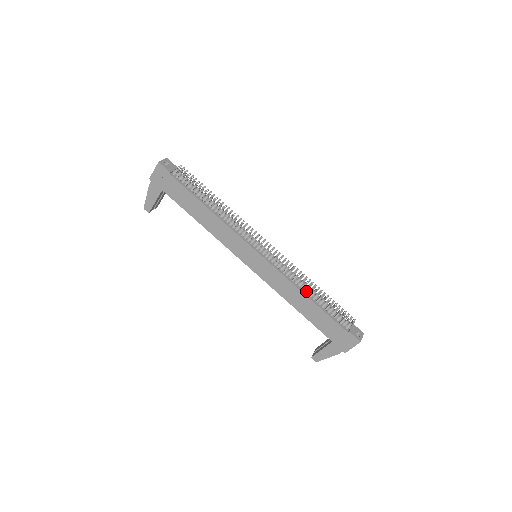
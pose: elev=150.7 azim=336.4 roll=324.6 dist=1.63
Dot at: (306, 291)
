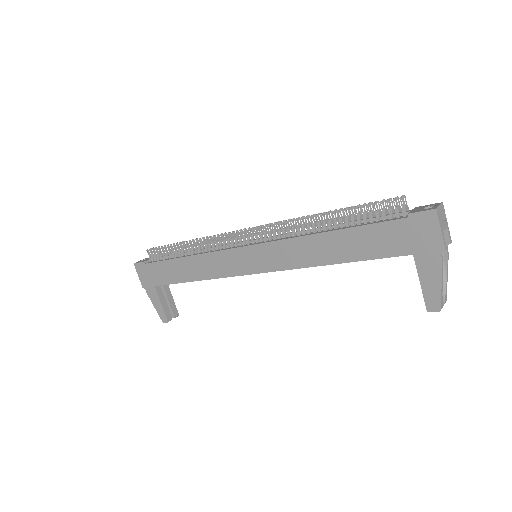
Dot at: (322, 231)
